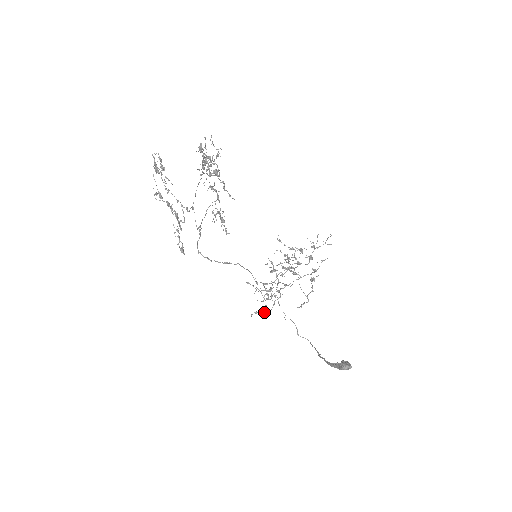
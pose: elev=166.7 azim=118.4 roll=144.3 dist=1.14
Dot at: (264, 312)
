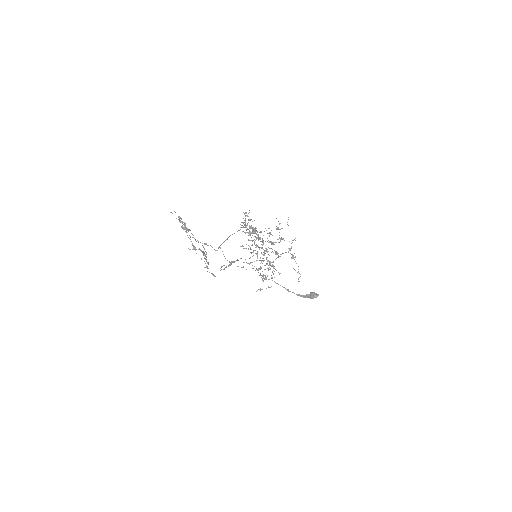
Dot at: occluded
